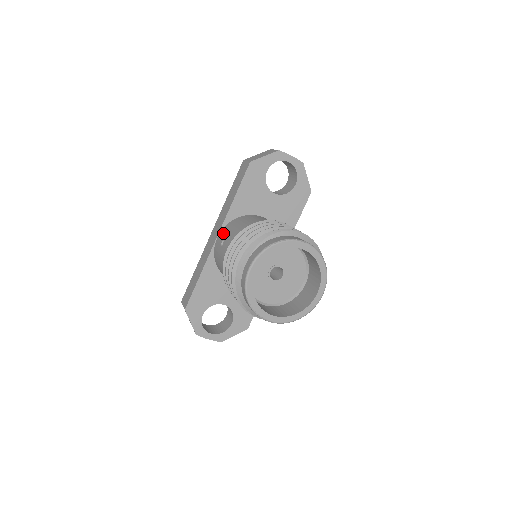
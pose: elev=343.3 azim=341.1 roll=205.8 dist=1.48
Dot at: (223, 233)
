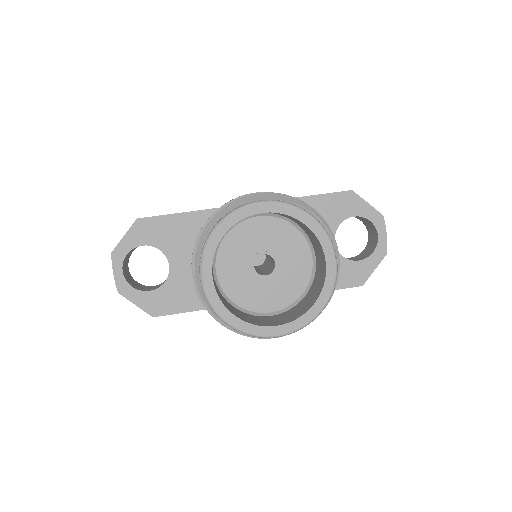
Dot at: occluded
